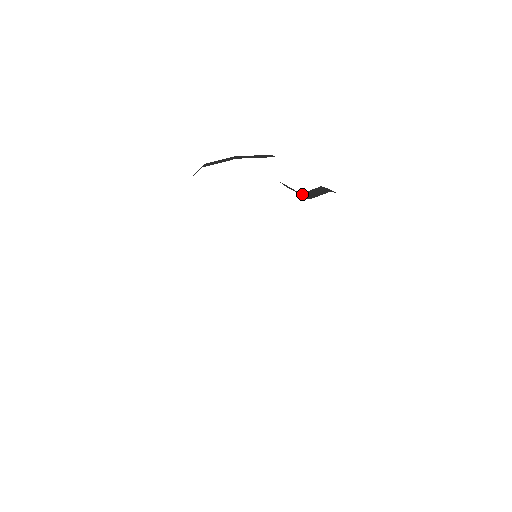
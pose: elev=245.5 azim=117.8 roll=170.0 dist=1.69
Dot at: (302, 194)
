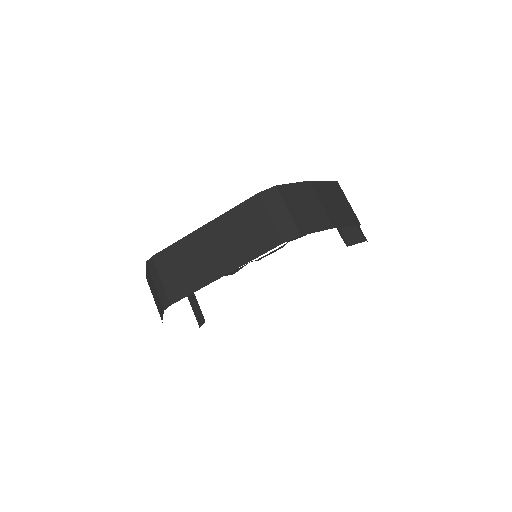
Dot at: occluded
